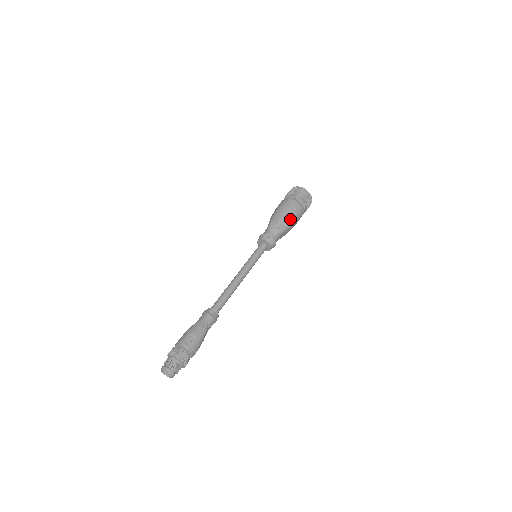
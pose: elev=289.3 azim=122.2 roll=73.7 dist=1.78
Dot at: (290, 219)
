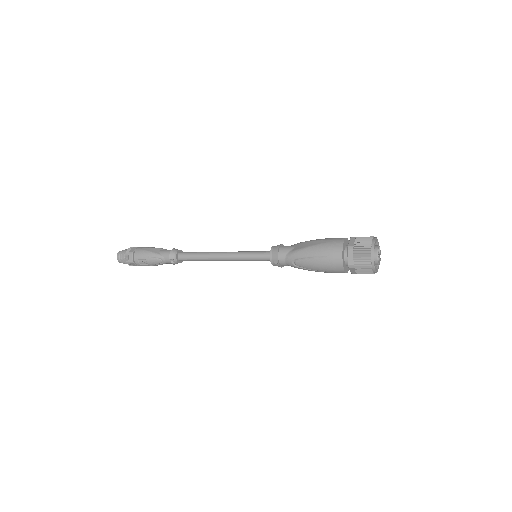
Dot at: (317, 271)
